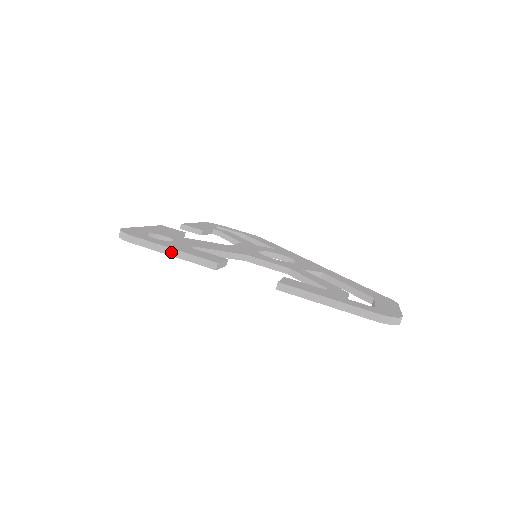
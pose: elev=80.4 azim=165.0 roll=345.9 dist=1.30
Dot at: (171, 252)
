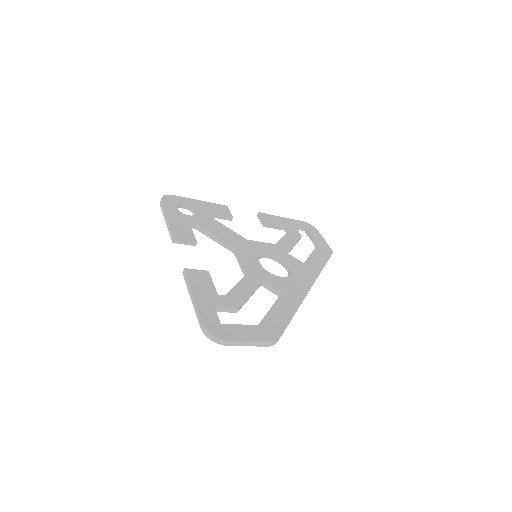
Dot at: (166, 220)
